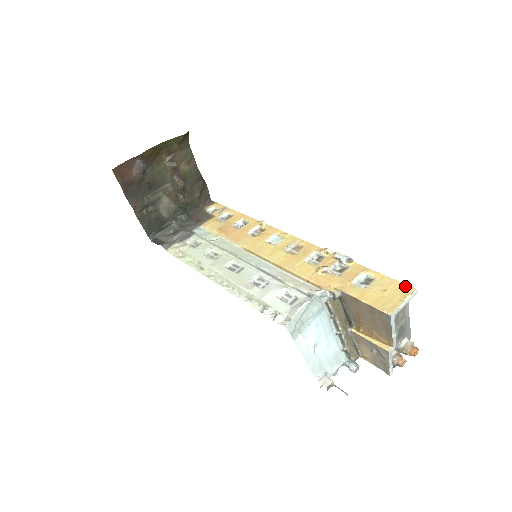
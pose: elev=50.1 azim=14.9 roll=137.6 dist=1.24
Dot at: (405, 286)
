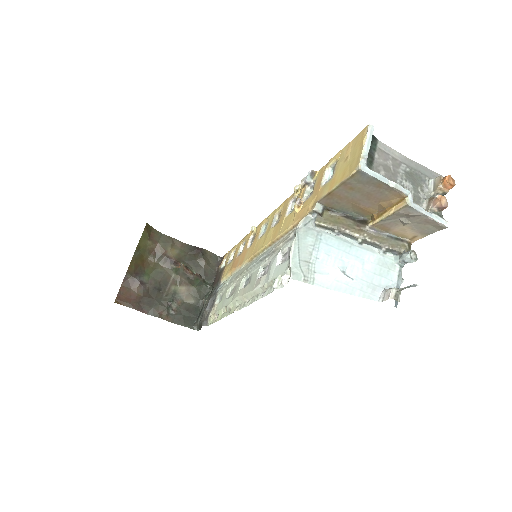
Dot at: (359, 135)
